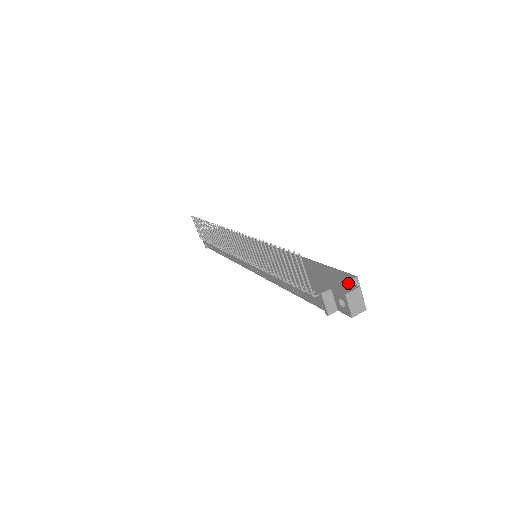
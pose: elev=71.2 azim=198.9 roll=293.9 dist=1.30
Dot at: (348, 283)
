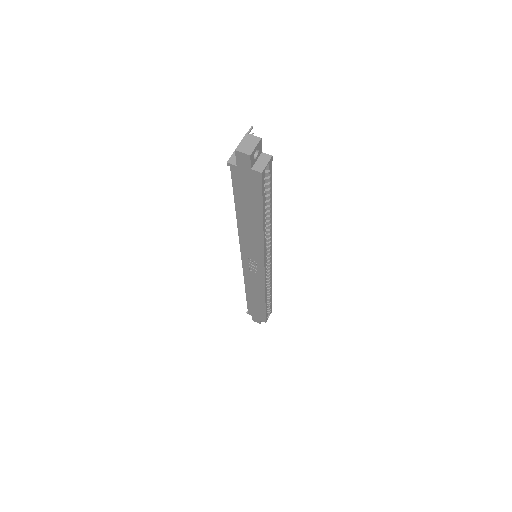
Dot at: (260, 148)
